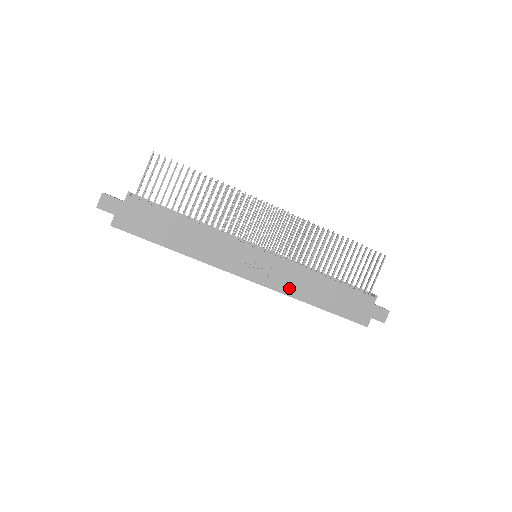
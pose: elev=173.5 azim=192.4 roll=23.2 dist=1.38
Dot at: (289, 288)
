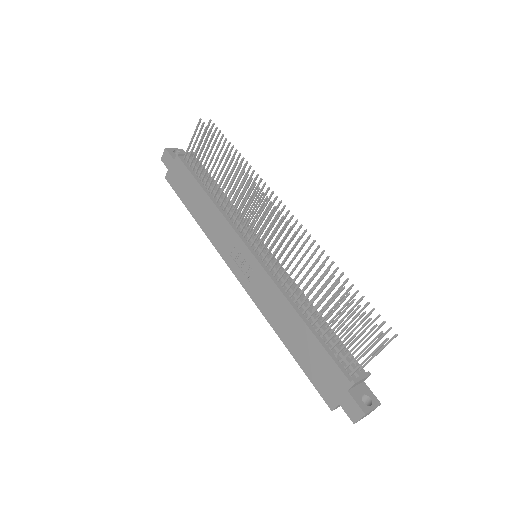
Dot at: (265, 306)
